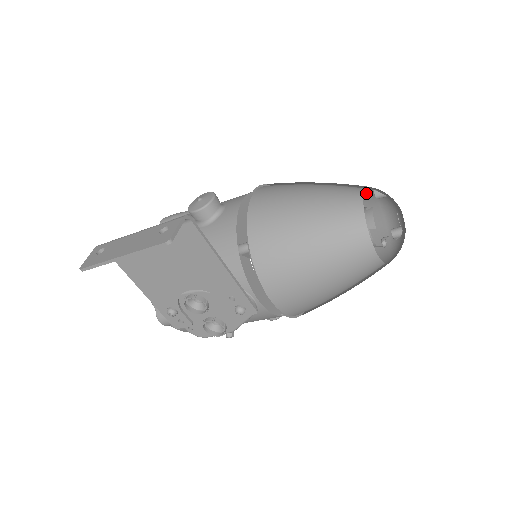
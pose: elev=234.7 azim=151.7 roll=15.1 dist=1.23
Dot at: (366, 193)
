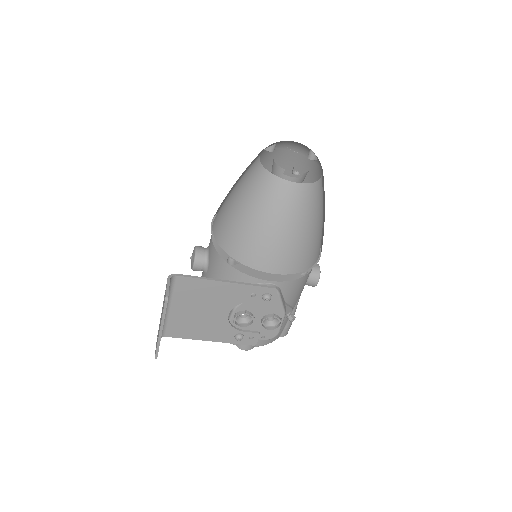
Dot at: (273, 153)
